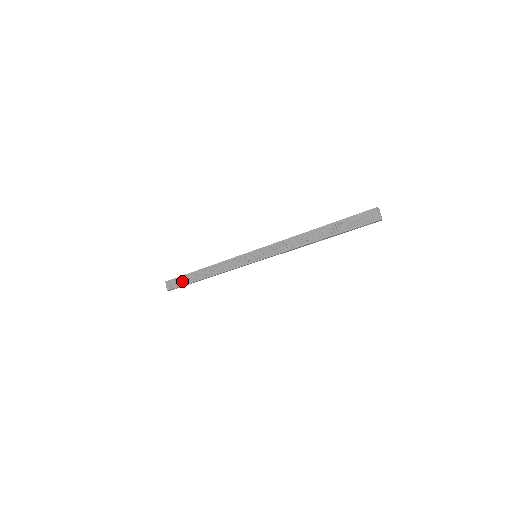
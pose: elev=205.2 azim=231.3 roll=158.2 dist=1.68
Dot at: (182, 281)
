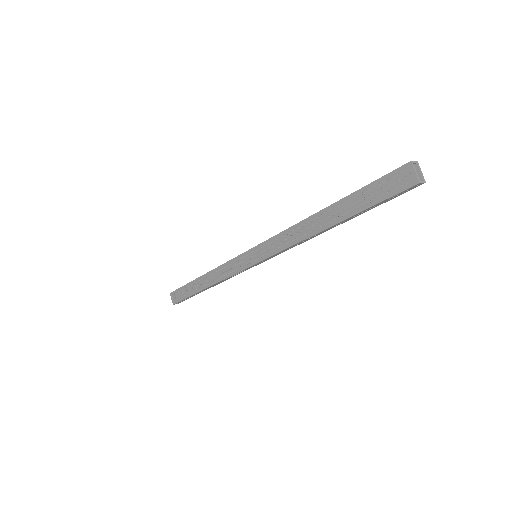
Dot at: (184, 292)
